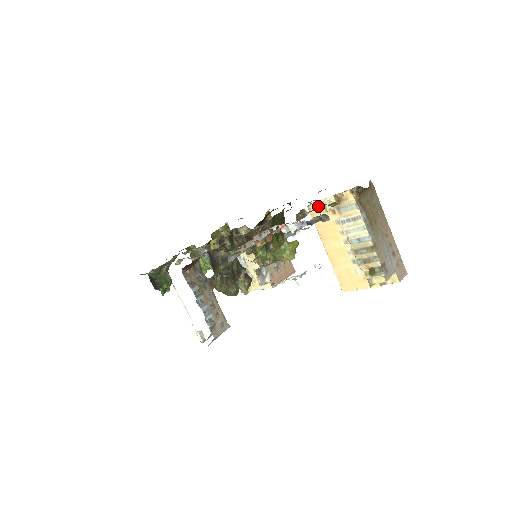
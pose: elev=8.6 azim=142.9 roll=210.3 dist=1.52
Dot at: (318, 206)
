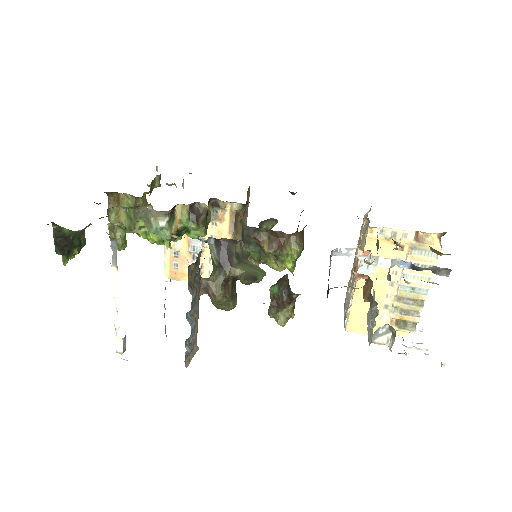
Dot at: (386, 233)
